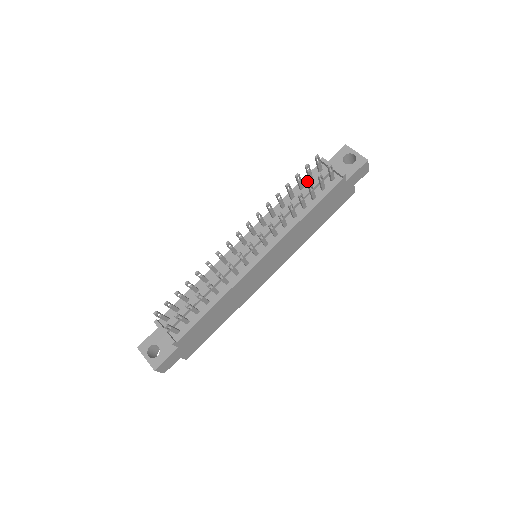
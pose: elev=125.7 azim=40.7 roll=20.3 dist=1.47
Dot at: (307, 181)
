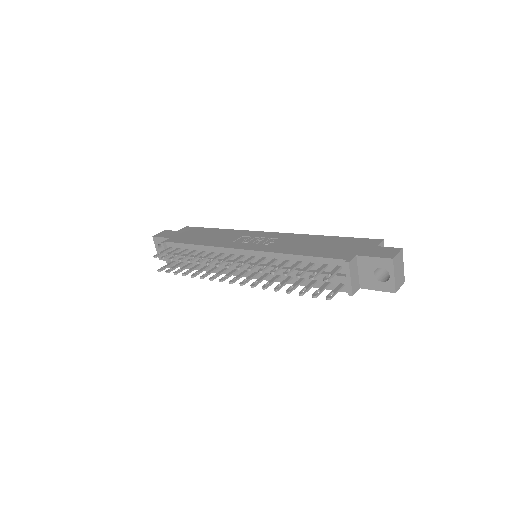
Dot at: (322, 263)
